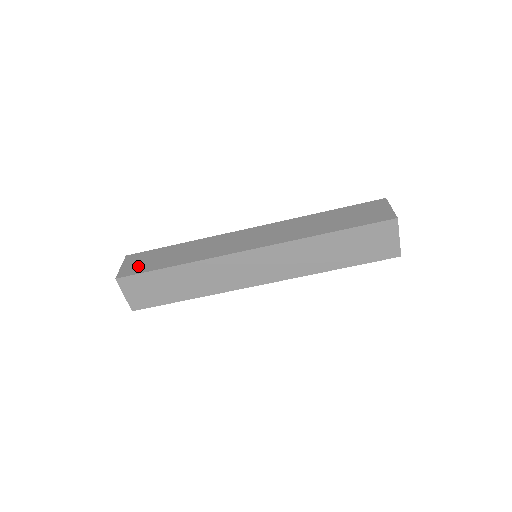
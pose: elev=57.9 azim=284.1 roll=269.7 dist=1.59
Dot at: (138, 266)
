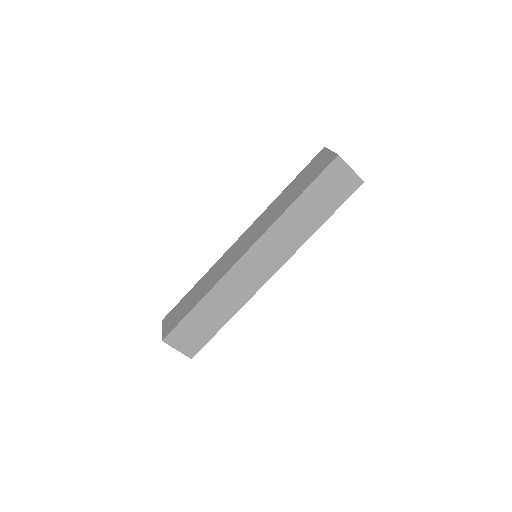
Dot at: (173, 321)
